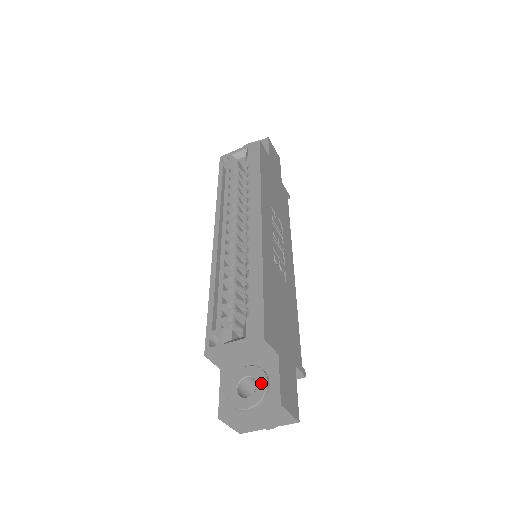
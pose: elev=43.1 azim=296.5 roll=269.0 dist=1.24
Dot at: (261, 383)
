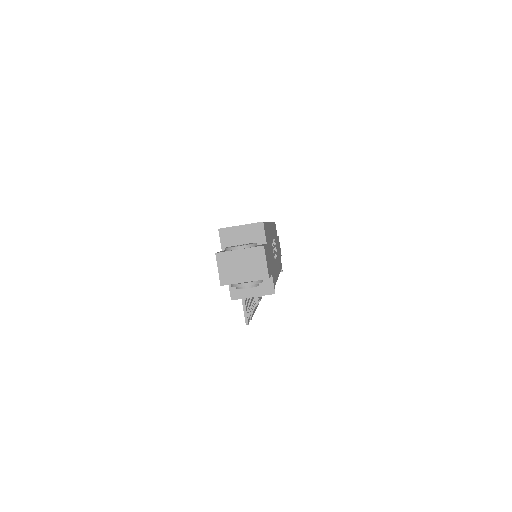
Dot at: (252, 243)
